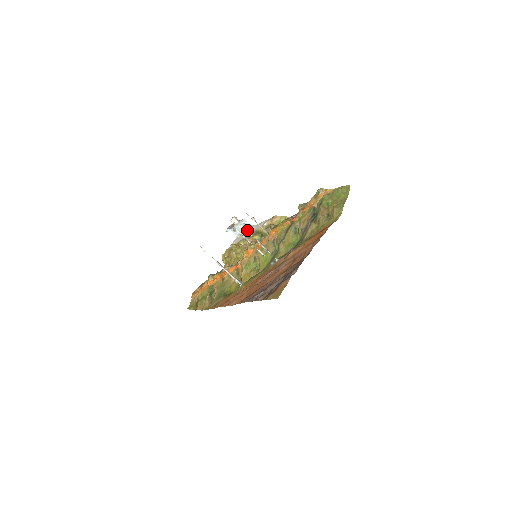
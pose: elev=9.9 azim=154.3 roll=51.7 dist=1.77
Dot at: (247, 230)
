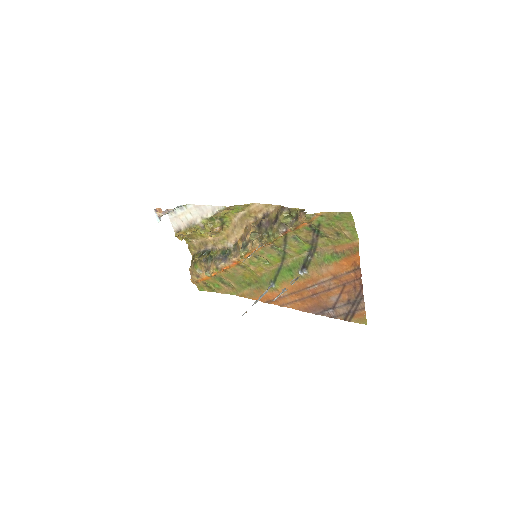
Dot at: (181, 209)
